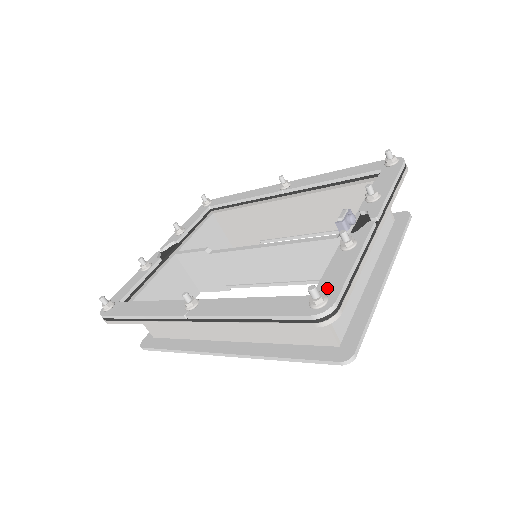
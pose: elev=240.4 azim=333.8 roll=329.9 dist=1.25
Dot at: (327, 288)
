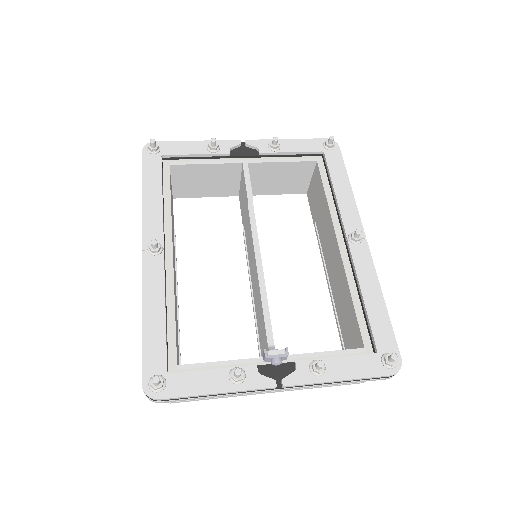
Dot at: (176, 383)
